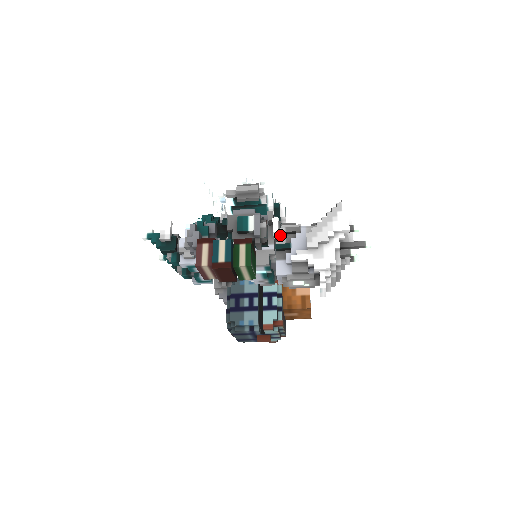
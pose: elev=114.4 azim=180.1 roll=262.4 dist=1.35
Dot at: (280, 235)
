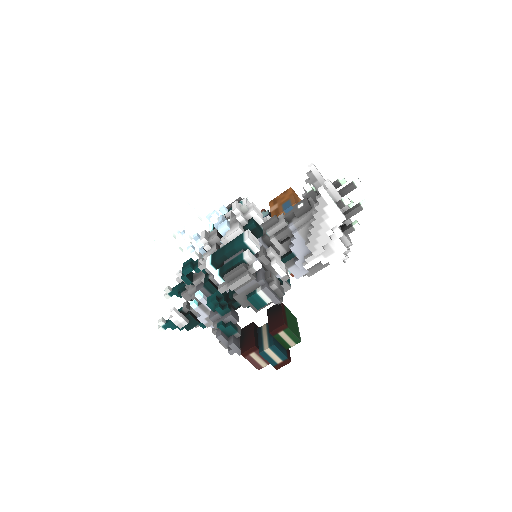
Dot at: (276, 248)
